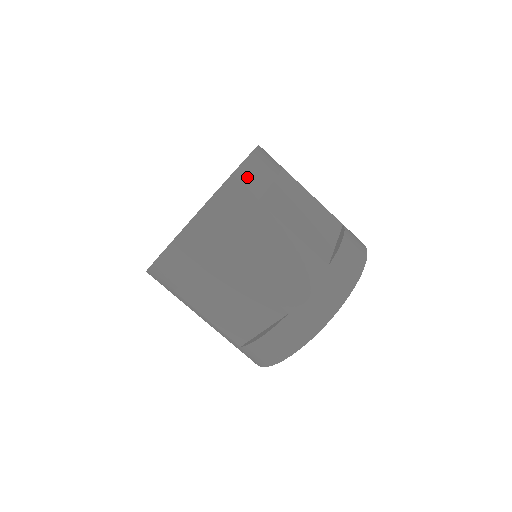
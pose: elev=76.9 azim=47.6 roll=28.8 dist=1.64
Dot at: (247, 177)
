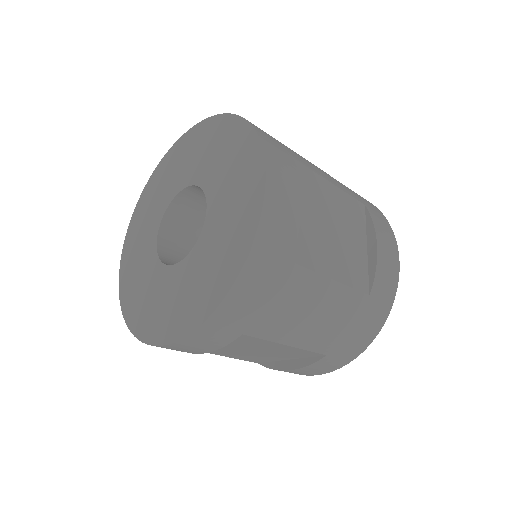
Dot at: (272, 234)
